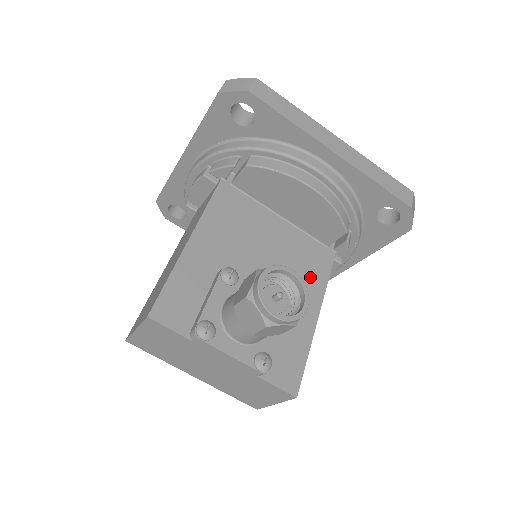
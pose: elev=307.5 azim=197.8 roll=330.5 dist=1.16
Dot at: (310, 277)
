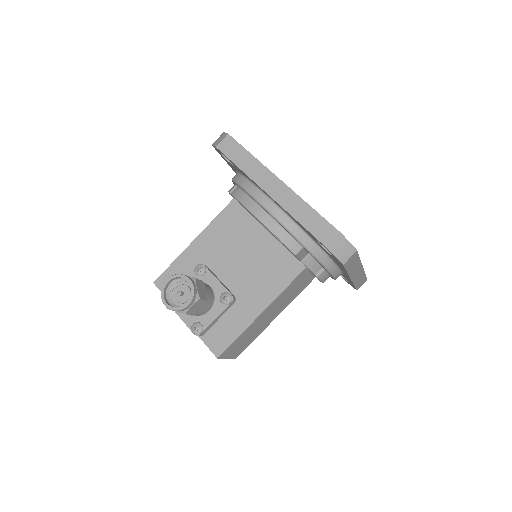
Dot at: (270, 282)
